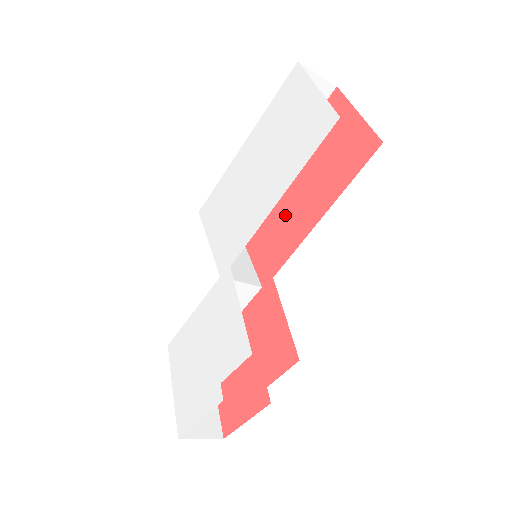
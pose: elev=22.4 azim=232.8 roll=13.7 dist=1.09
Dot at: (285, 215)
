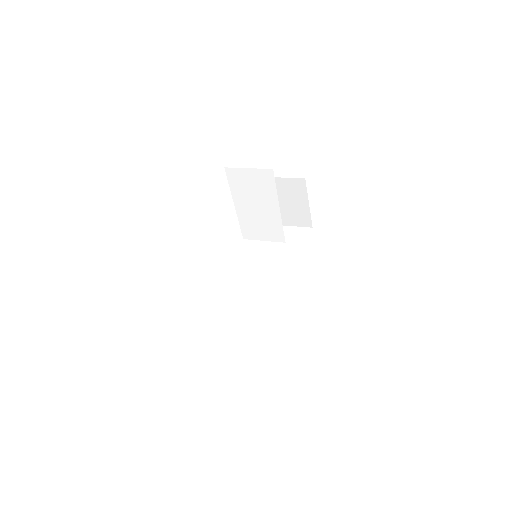
Dot at: occluded
